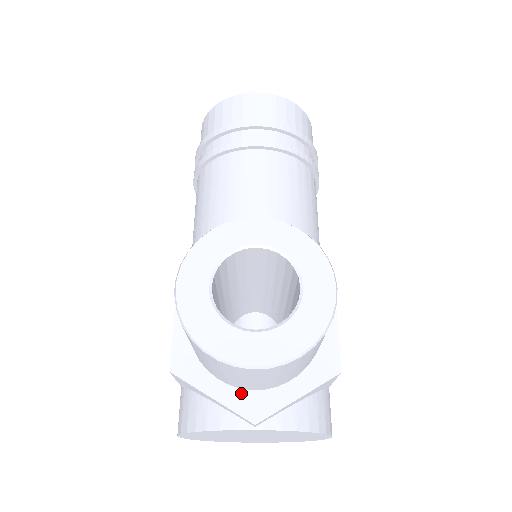
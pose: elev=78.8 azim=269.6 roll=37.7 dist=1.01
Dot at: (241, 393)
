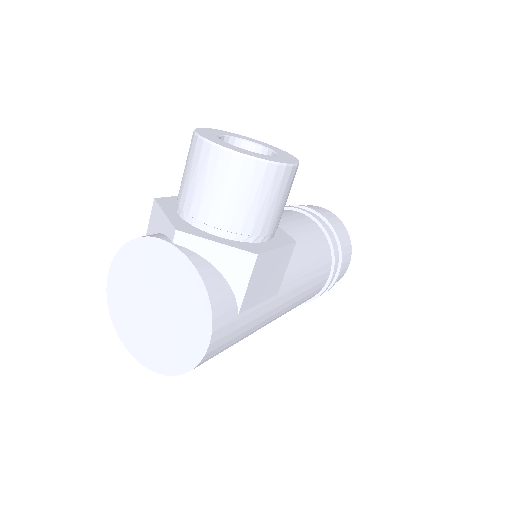
Dot at: (184, 222)
